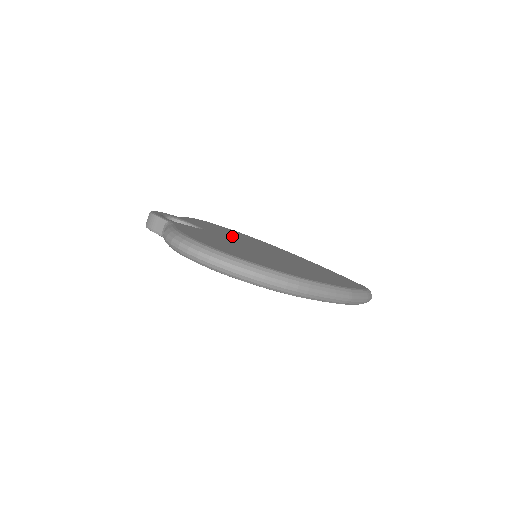
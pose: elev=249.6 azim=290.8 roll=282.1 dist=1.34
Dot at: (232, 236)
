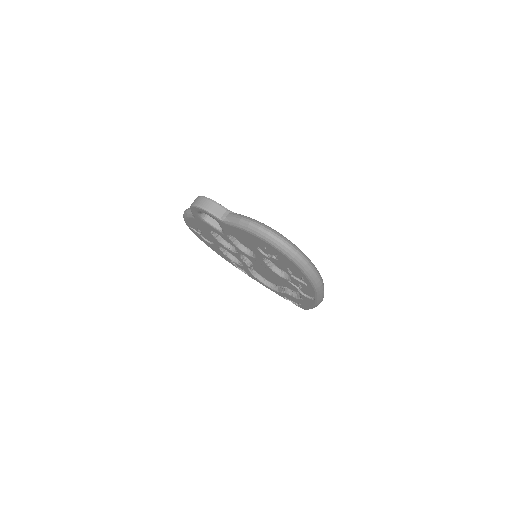
Dot at: occluded
